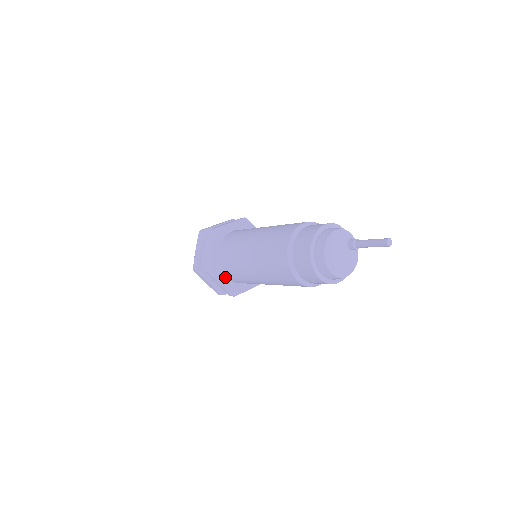
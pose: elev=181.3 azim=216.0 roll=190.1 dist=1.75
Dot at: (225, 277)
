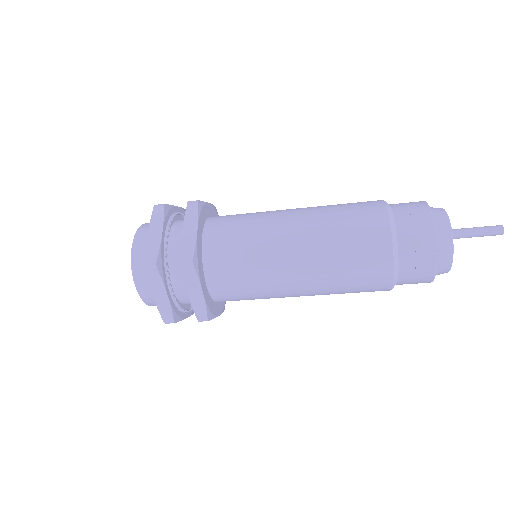
Dot at: (205, 283)
